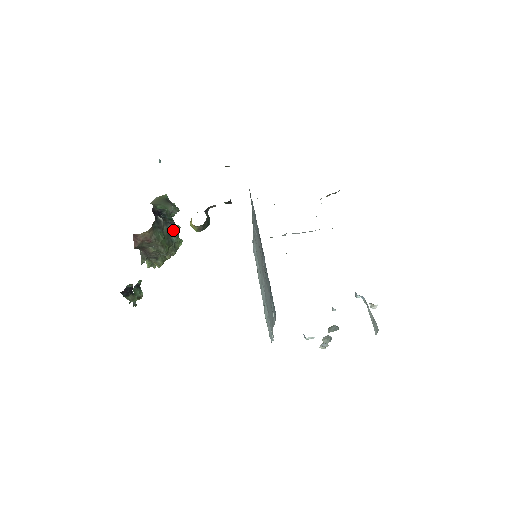
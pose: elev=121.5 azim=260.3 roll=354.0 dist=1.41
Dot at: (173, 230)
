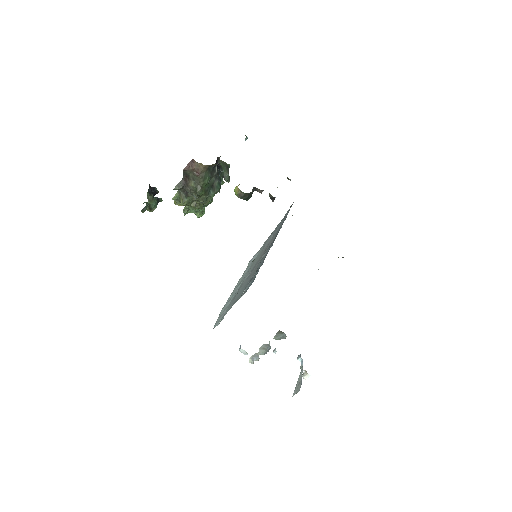
Dot at: (216, 186)
